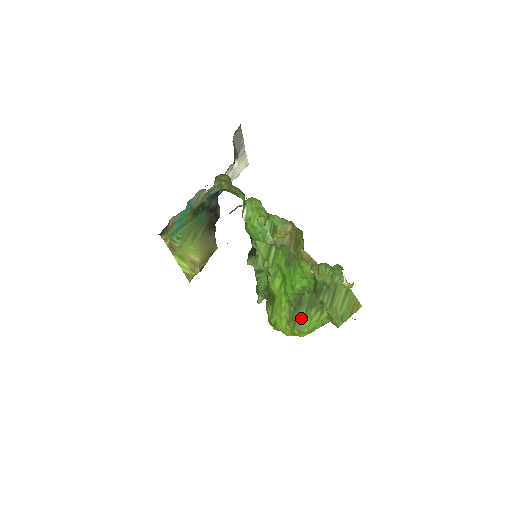
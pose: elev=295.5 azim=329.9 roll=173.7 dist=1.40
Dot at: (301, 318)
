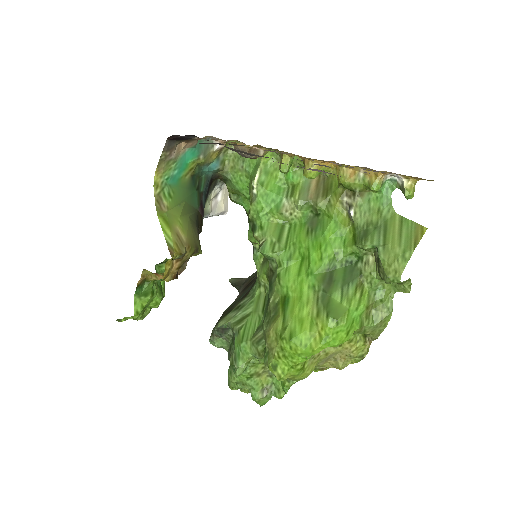
Dot at: (336, 302)
